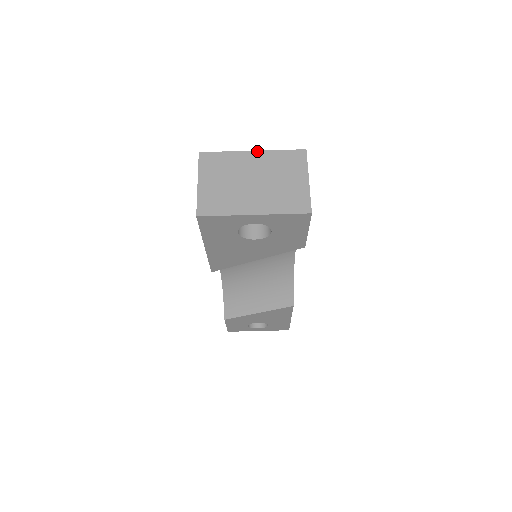
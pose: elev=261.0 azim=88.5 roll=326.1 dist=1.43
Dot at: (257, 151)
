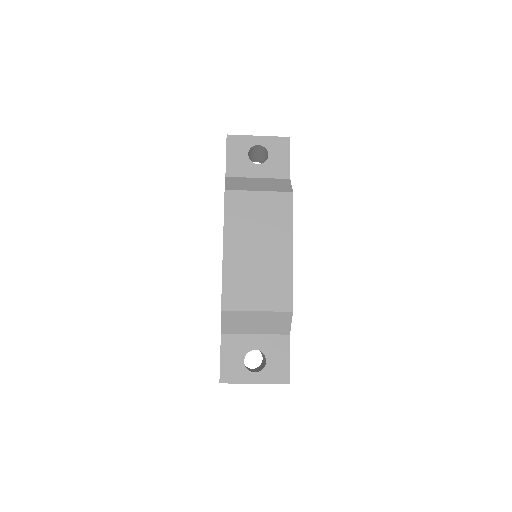
Dot at: occluded
